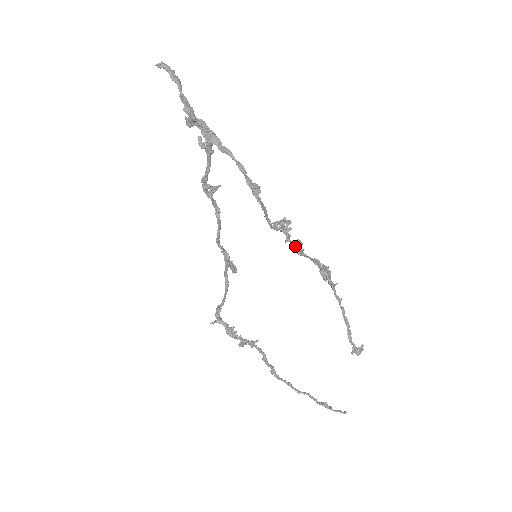
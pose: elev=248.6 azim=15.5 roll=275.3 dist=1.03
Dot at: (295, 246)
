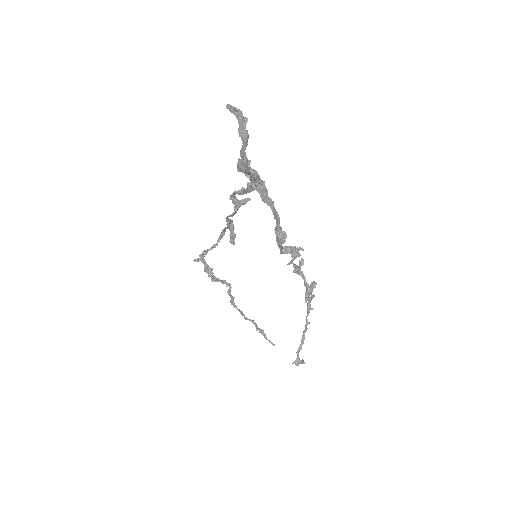
Dot at: (295, 269)
